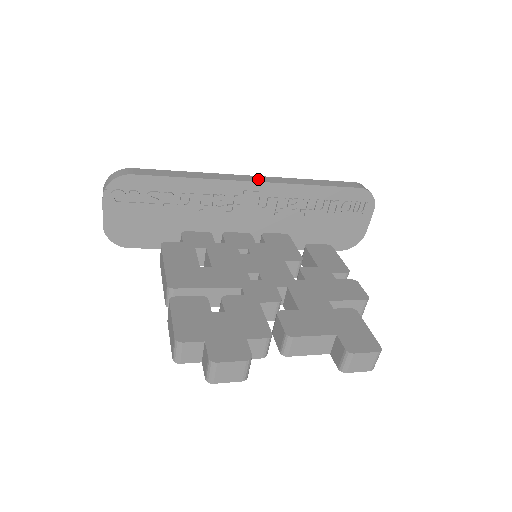
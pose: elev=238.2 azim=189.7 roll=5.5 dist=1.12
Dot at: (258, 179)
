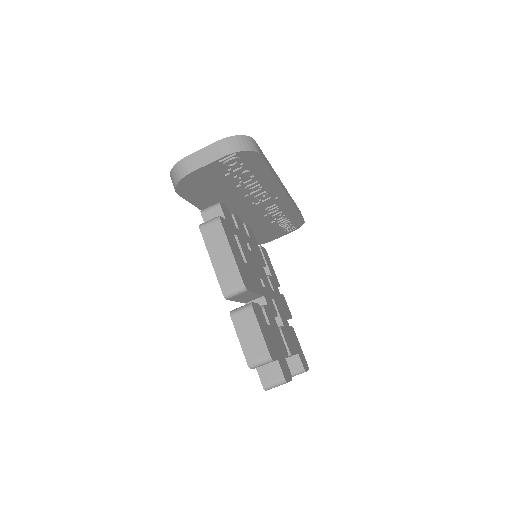
Dot at: occluded
